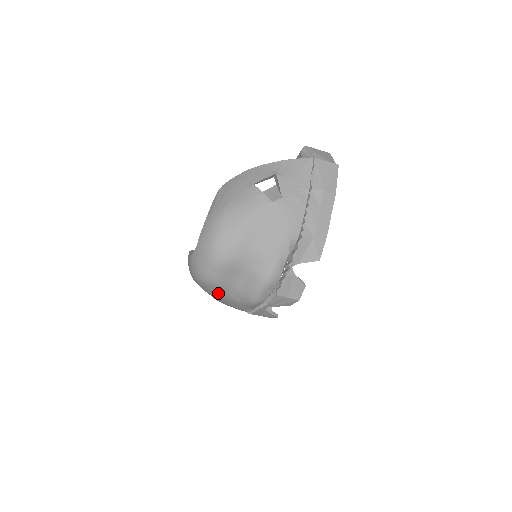
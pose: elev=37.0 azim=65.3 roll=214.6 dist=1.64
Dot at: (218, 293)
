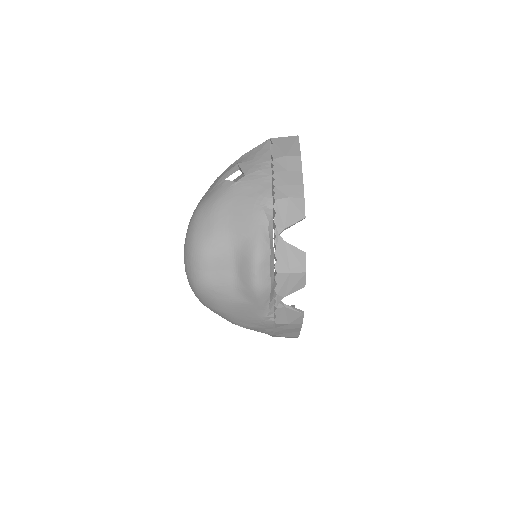
Dot at: (224, 302)
